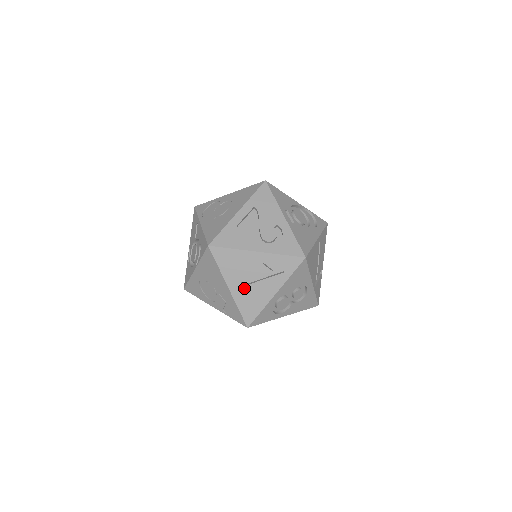
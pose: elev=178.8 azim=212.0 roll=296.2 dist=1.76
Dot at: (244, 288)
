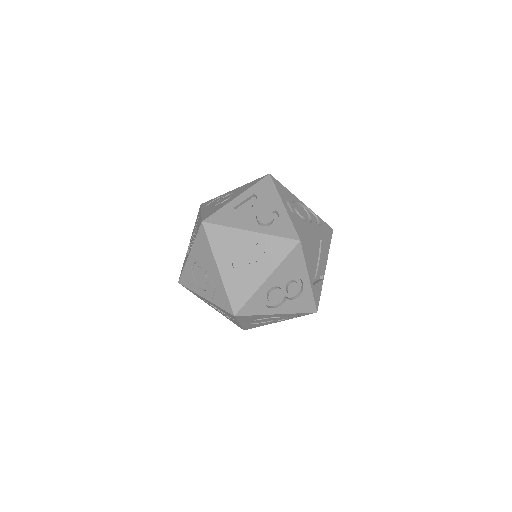
Dot at: (234, 270)
